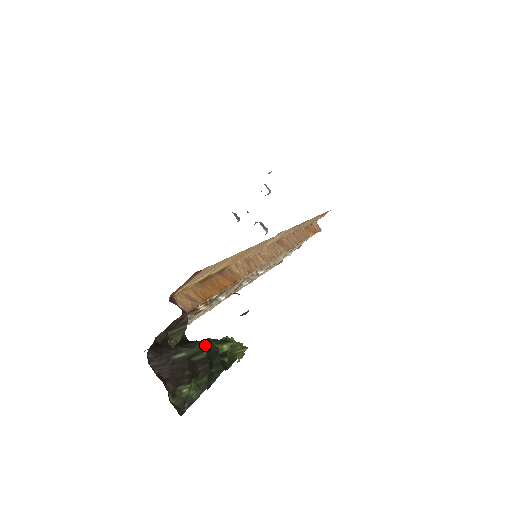
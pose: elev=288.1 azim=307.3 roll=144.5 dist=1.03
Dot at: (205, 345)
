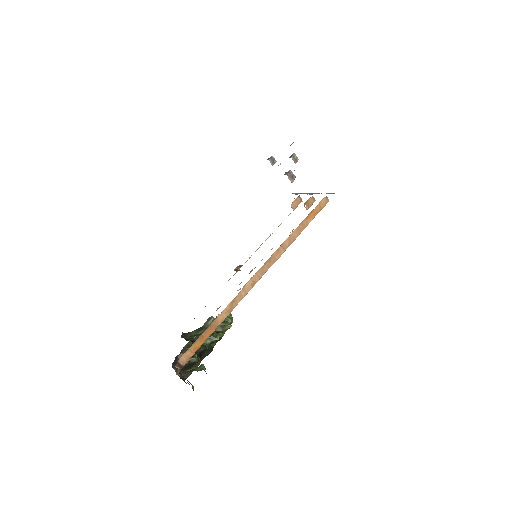
Dot at: (200, 350)
